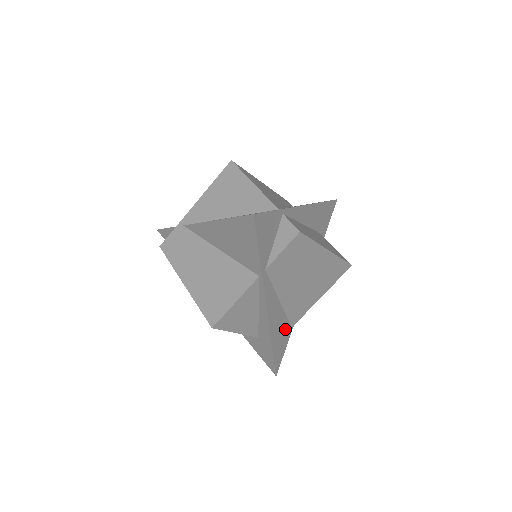
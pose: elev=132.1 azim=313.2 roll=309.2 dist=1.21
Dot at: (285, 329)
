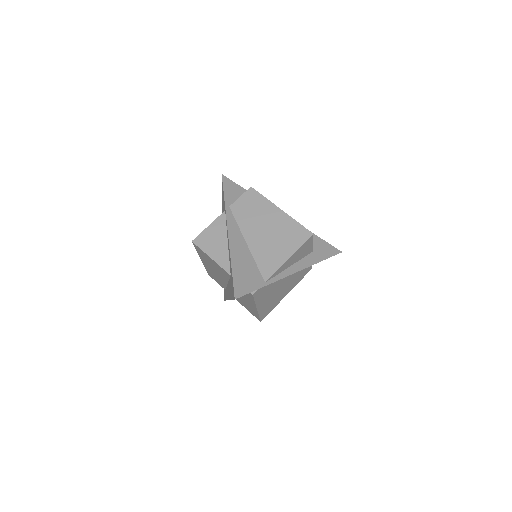
Dot at: (253, 273)
